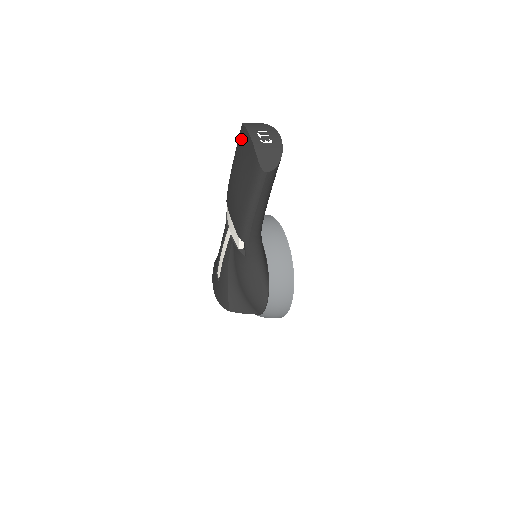
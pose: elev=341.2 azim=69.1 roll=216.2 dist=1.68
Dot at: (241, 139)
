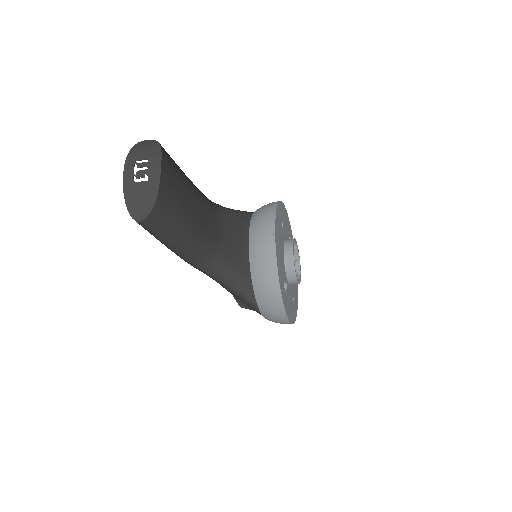
Dot at: occluded
